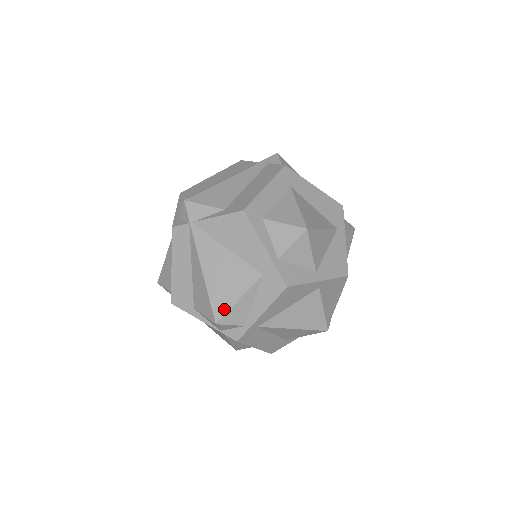
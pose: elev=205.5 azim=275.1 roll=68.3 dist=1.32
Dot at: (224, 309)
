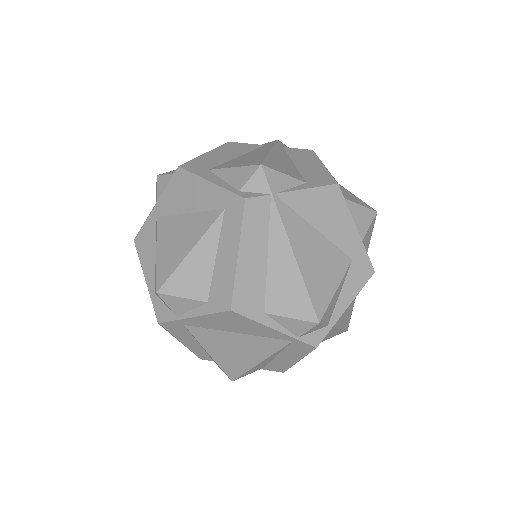
Dot at: (324, 303)
